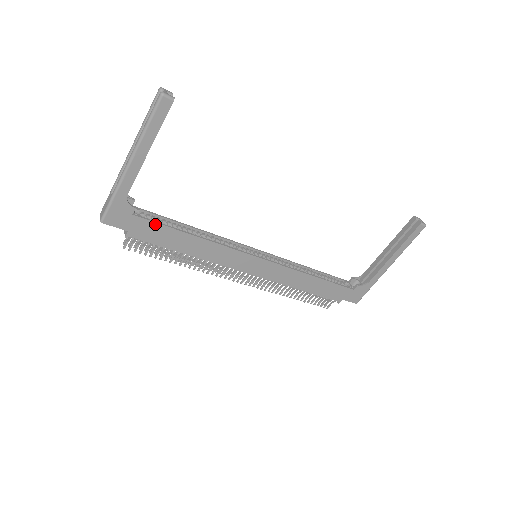
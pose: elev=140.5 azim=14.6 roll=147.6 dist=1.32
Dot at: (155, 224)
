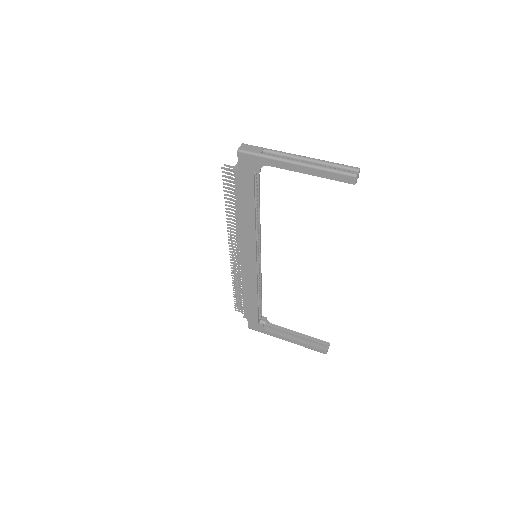
Dot at: (253, 188)
